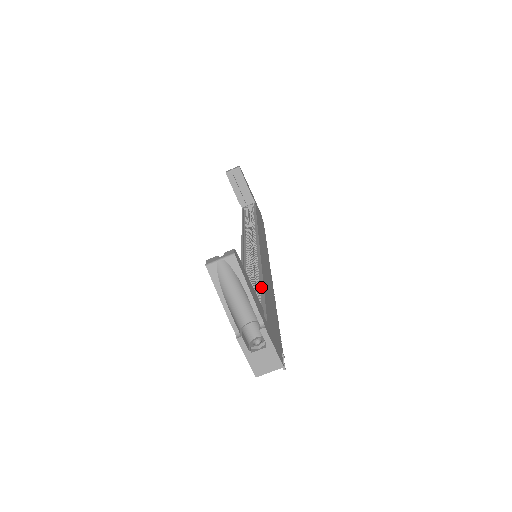
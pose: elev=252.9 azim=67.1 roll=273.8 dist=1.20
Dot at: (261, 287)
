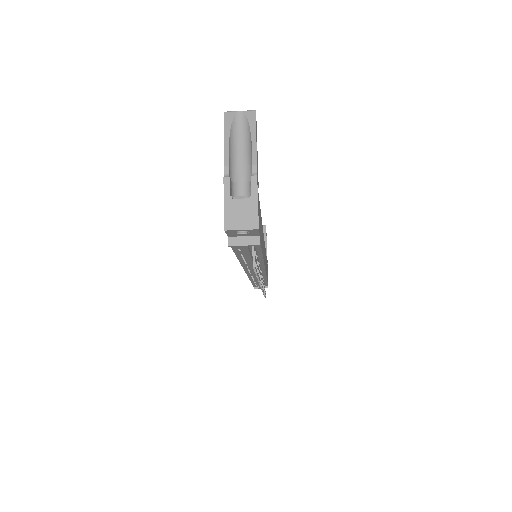
Dot at: occluded
